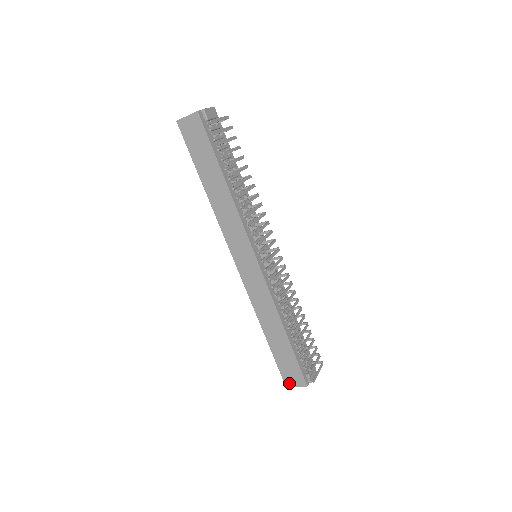
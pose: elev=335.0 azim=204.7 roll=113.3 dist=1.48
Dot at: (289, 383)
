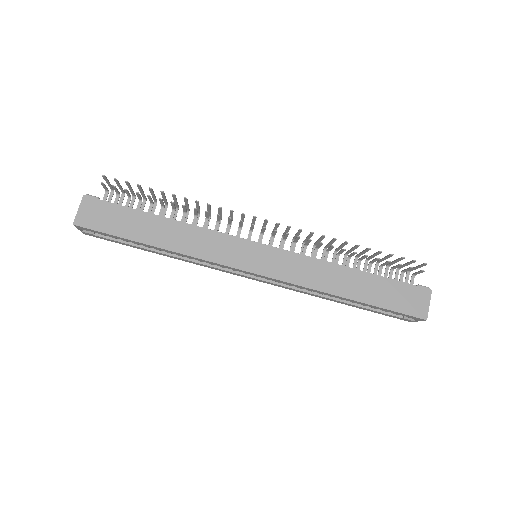
Dot at: (422, 312)
